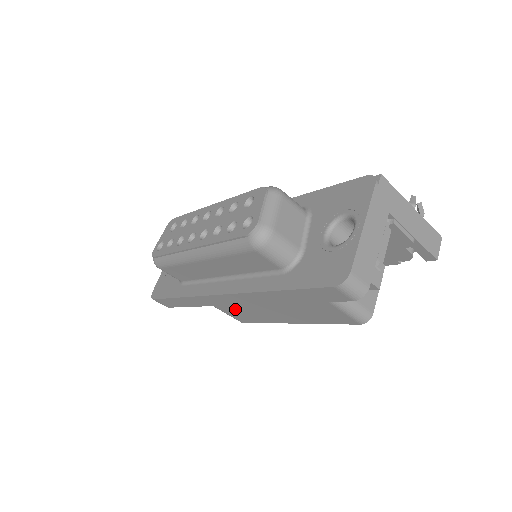
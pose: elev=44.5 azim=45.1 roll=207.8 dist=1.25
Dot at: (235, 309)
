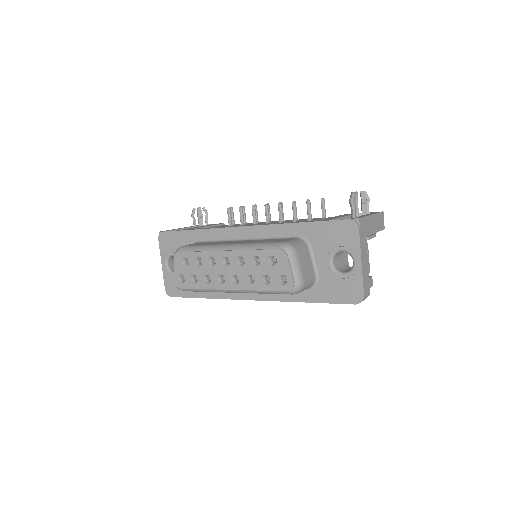
Dot at: occluded
